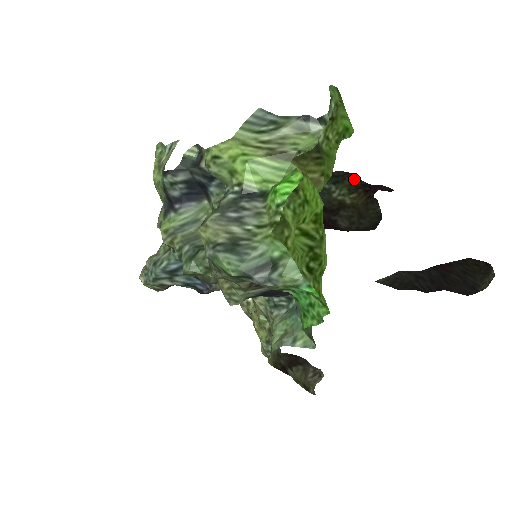
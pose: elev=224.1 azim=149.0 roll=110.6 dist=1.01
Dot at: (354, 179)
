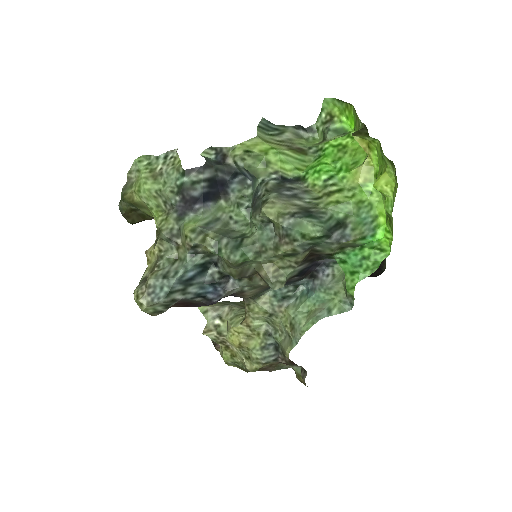
Dot at: occluded
